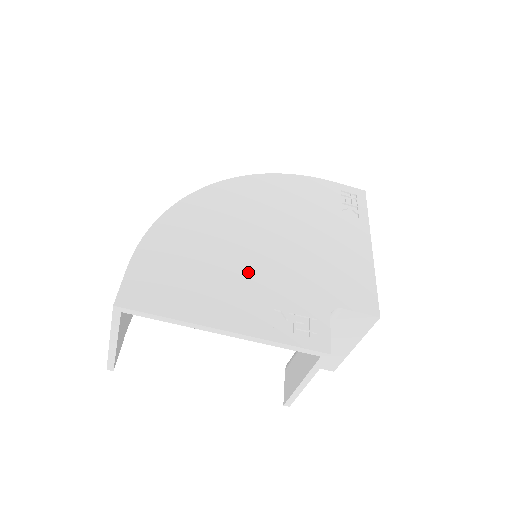
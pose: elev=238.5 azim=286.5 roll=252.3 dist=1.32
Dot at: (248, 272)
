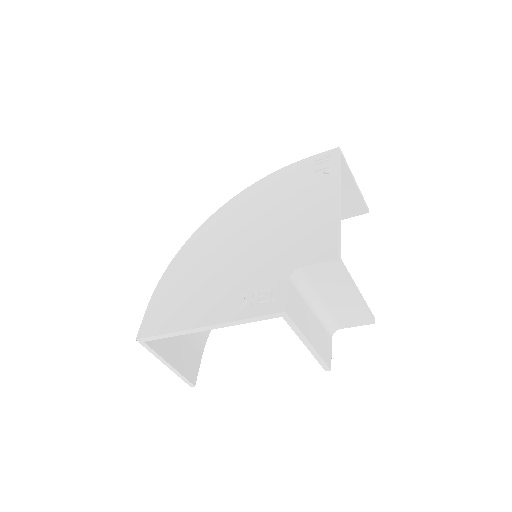
Dot at: (225, 274)
